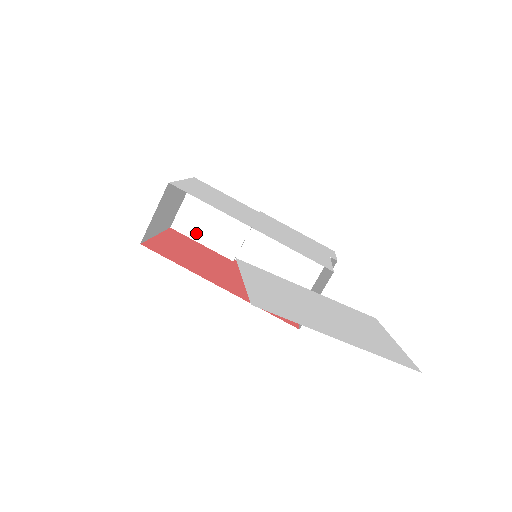
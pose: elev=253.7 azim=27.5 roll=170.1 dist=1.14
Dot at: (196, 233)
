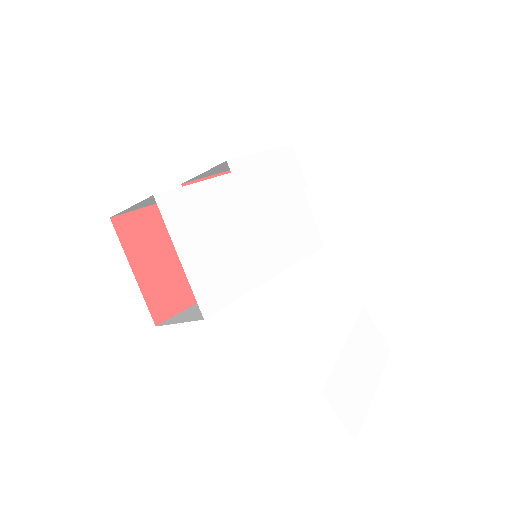
Dot at: (145, 206)
